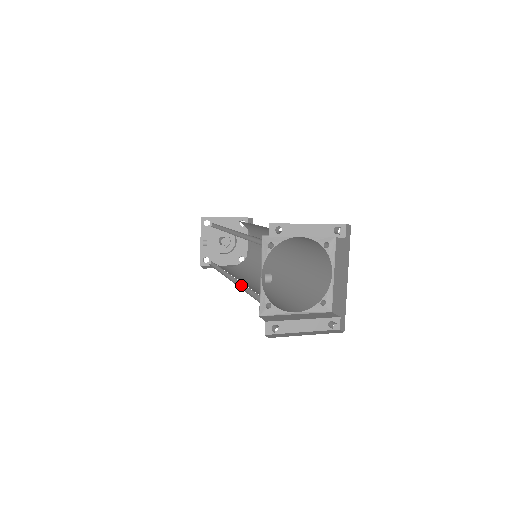
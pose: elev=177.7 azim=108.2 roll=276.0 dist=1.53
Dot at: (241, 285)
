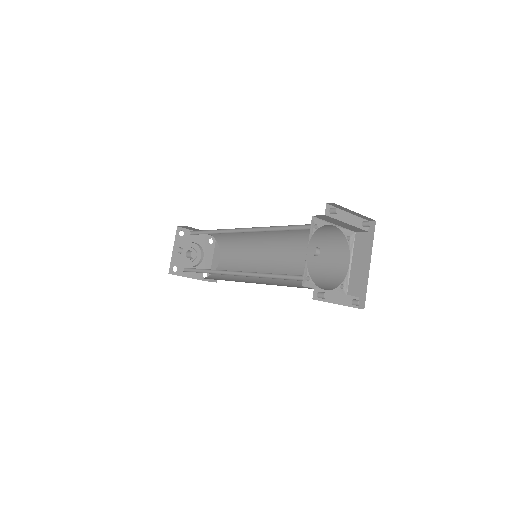
Dot at: (251, 275)
